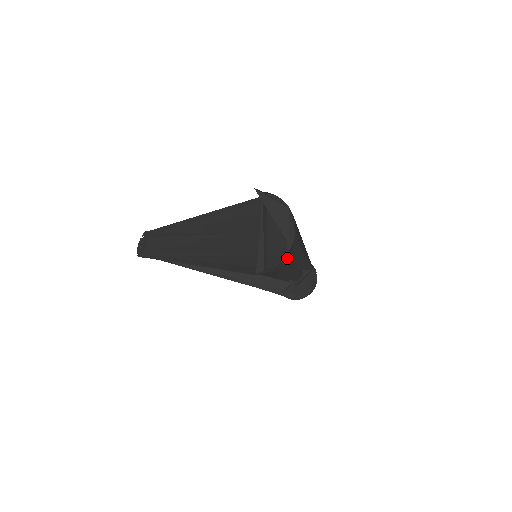
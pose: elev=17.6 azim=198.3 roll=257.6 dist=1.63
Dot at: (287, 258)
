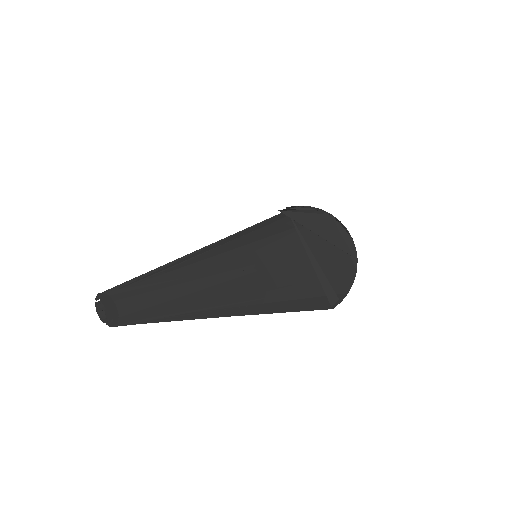
Dot at: occluded
